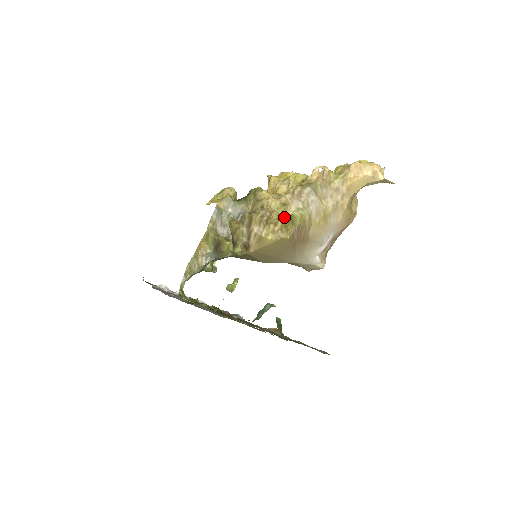
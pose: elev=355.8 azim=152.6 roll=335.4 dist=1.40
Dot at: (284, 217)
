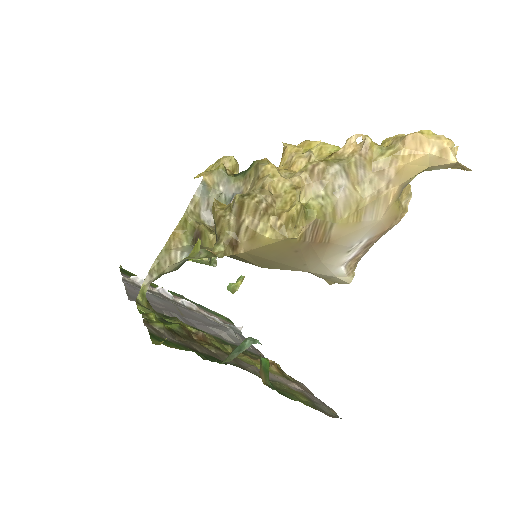
Dot at: (292, 207)
